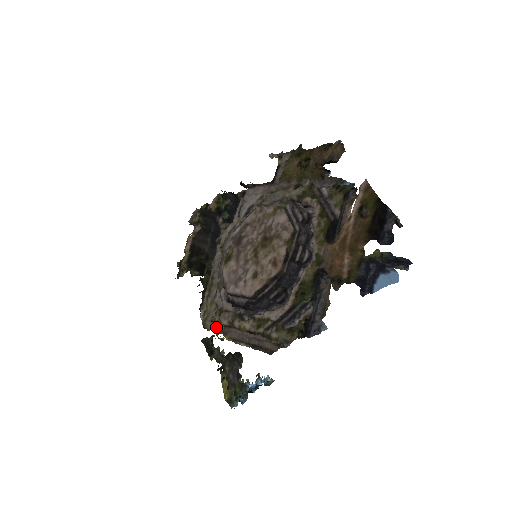
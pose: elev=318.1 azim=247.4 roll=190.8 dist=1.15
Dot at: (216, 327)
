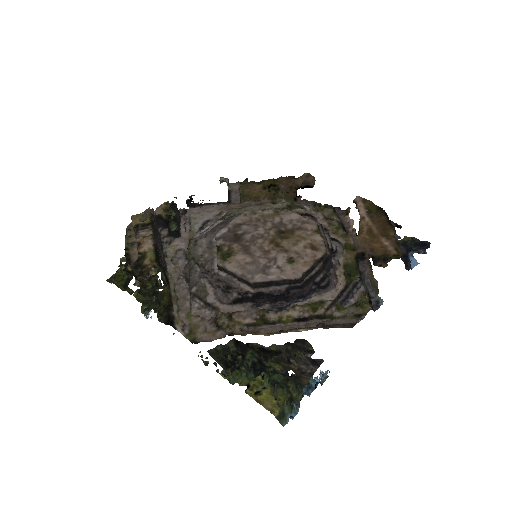
Dot at: (232, 330)
